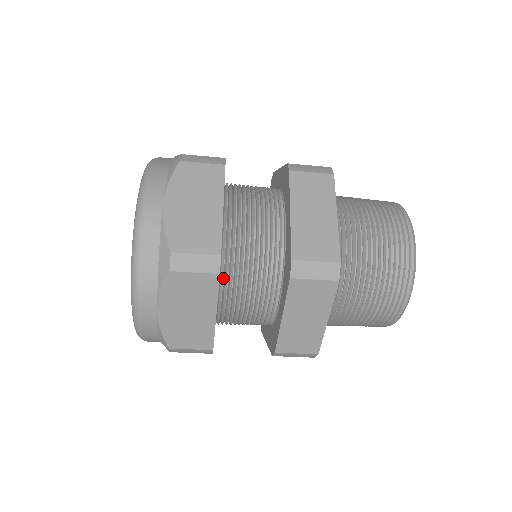
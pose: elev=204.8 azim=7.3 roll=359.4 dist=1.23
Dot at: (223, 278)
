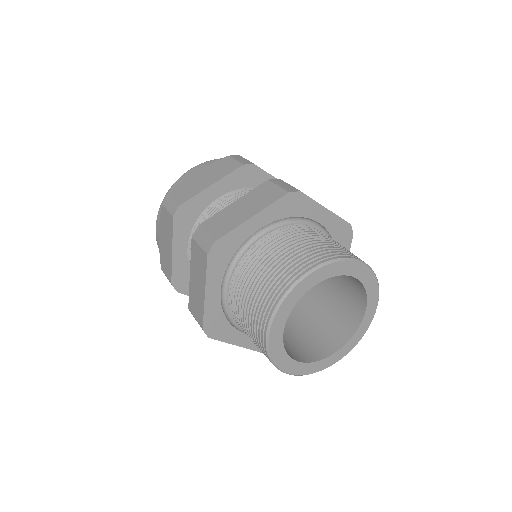
Dot at: (237, 191)
